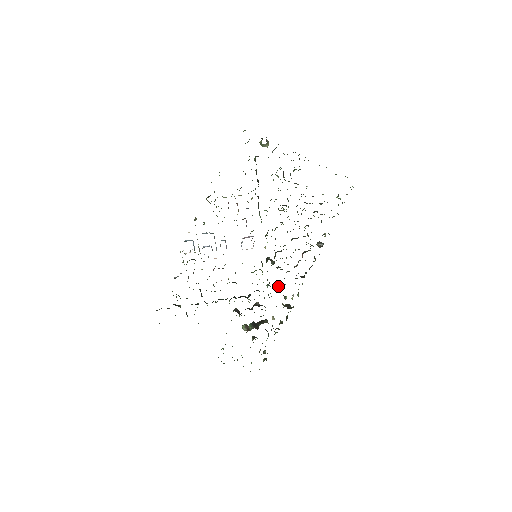
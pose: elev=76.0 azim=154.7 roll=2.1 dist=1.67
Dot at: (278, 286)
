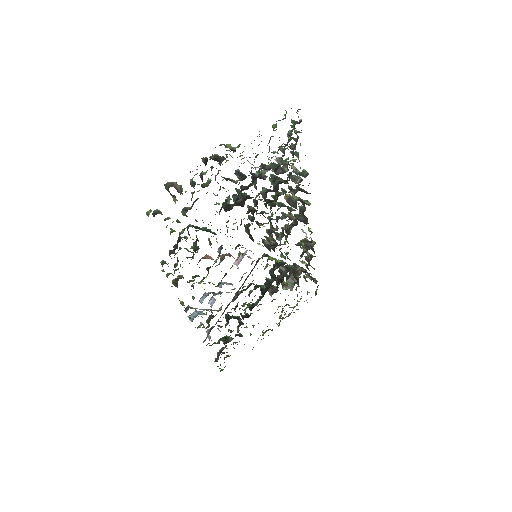
Dot at: occluded
